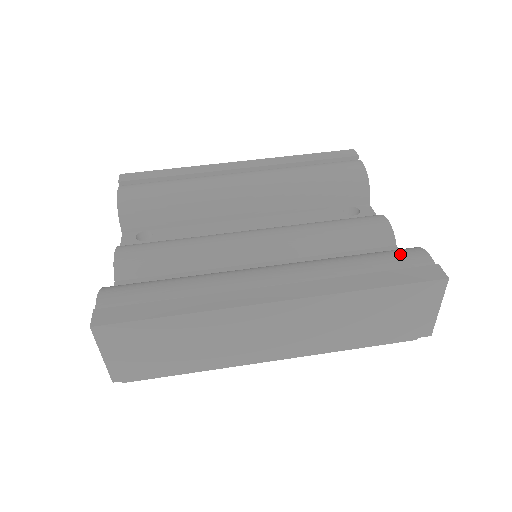
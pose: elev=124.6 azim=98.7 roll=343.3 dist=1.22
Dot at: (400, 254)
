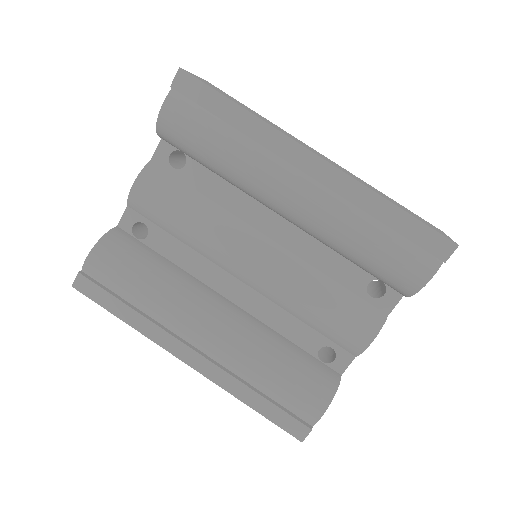
Dot at: (304, 399)
